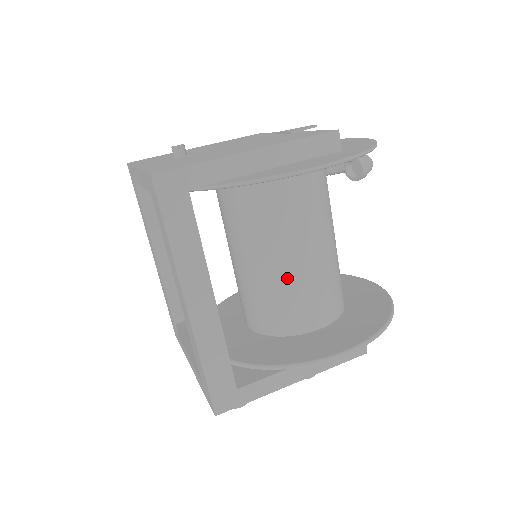
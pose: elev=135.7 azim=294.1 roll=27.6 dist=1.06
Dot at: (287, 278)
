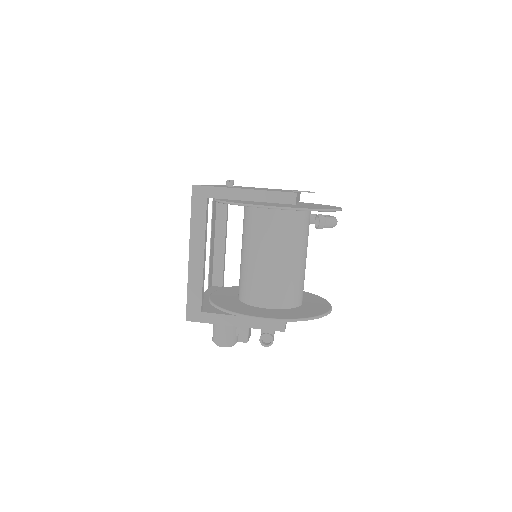
Dot at: (257, 269)
